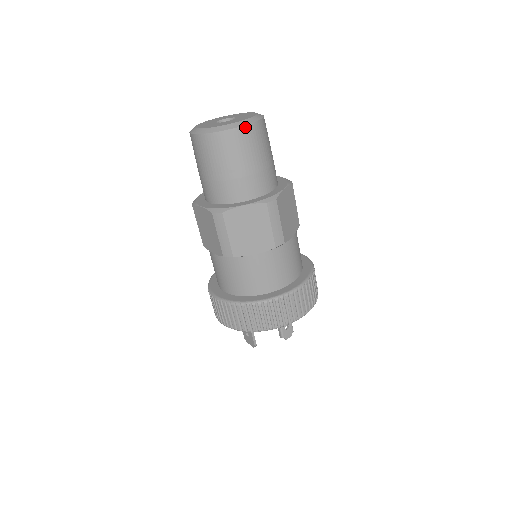
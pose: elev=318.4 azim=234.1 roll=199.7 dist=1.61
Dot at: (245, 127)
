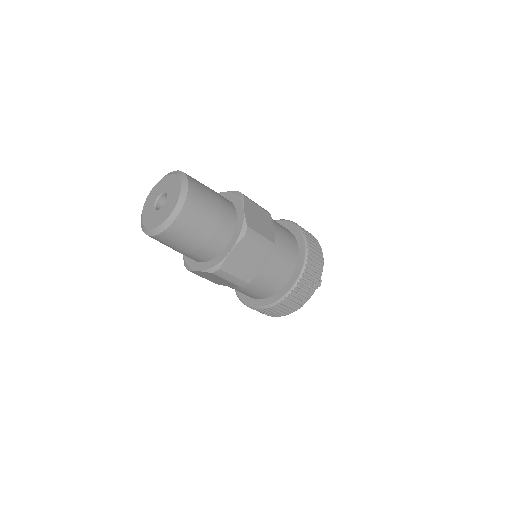
Dot at: (185, 204)
